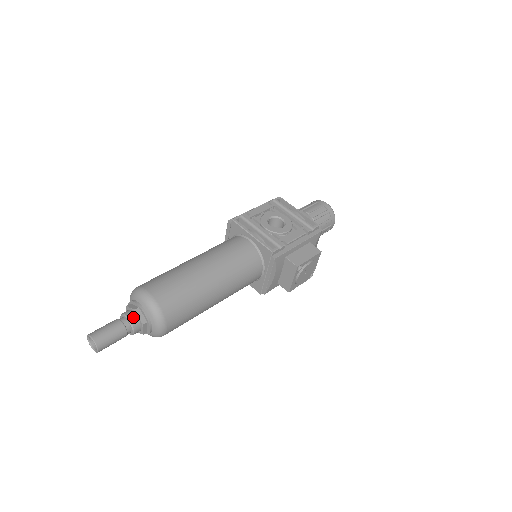
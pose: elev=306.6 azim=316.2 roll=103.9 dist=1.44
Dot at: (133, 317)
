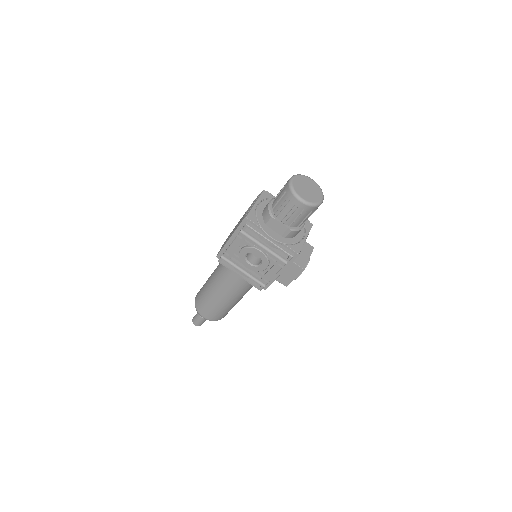
Dot at: occluded
